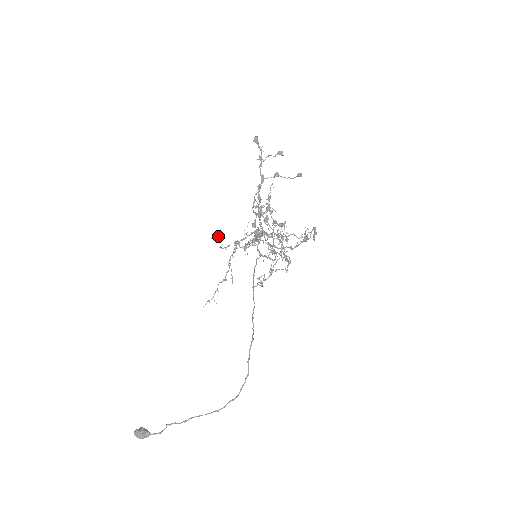
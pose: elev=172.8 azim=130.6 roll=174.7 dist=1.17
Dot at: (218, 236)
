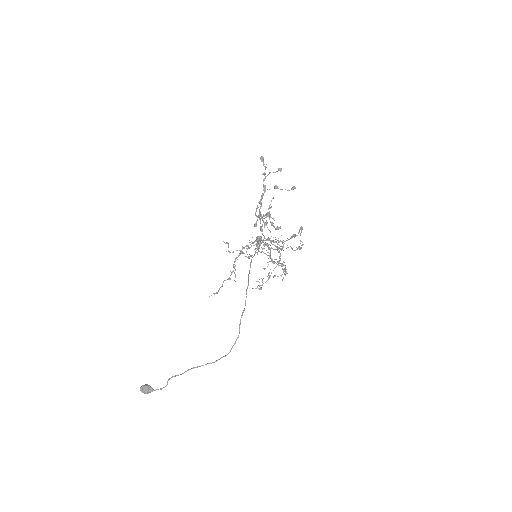
Dot at: (227, 242)
